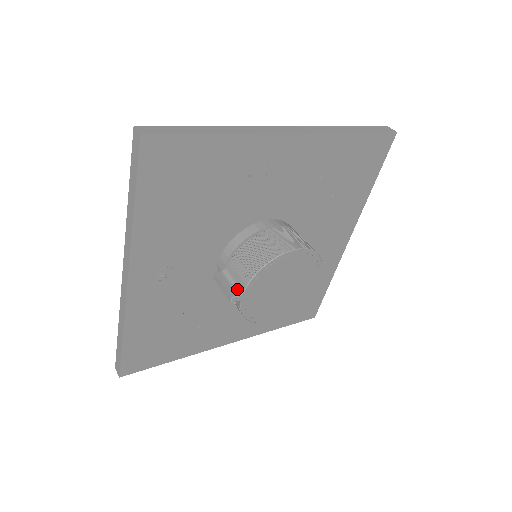
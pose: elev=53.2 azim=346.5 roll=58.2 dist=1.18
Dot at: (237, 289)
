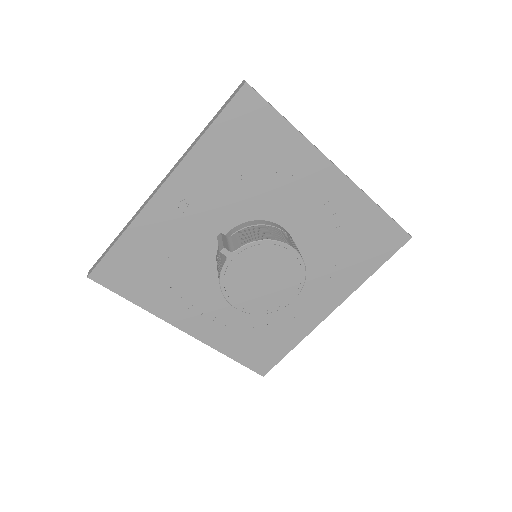
Dot at: (231, 248)
